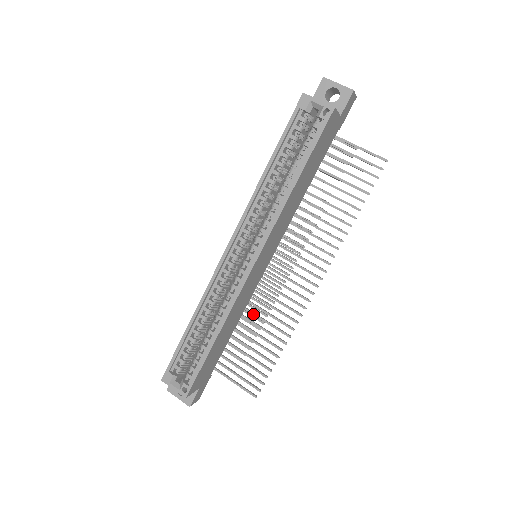
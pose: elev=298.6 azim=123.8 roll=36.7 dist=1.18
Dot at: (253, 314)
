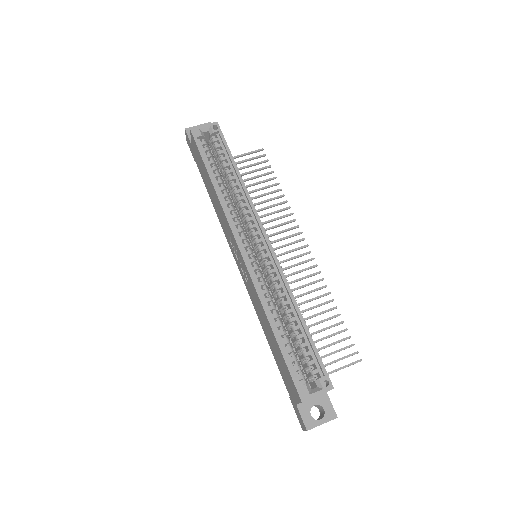
Dot at: occluded
